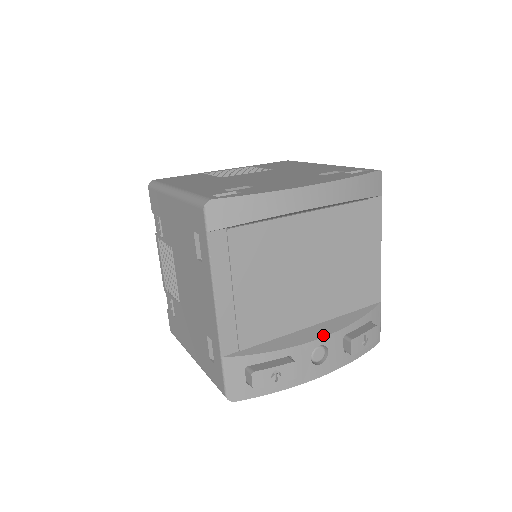
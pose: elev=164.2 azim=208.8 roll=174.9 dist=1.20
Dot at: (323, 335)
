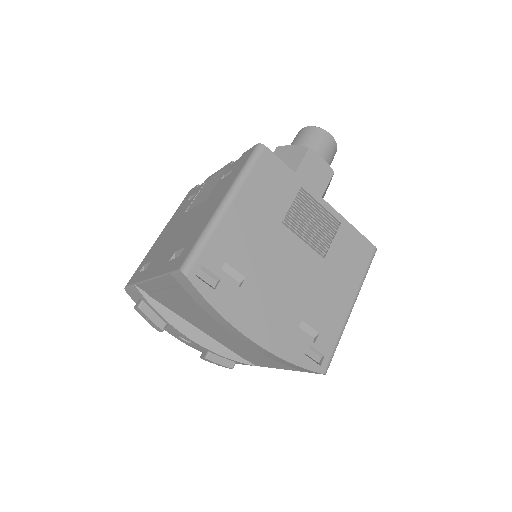
Dot at: (196, 341)
